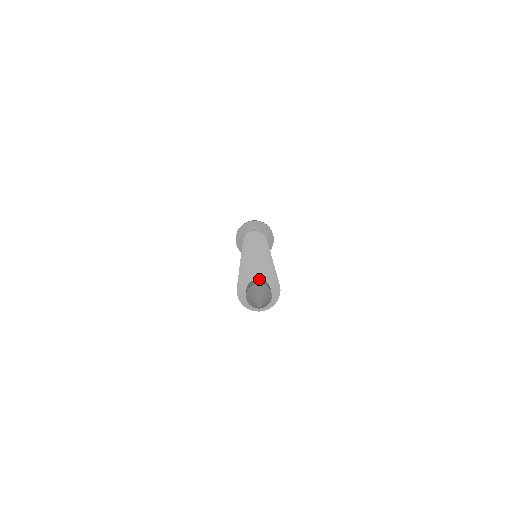
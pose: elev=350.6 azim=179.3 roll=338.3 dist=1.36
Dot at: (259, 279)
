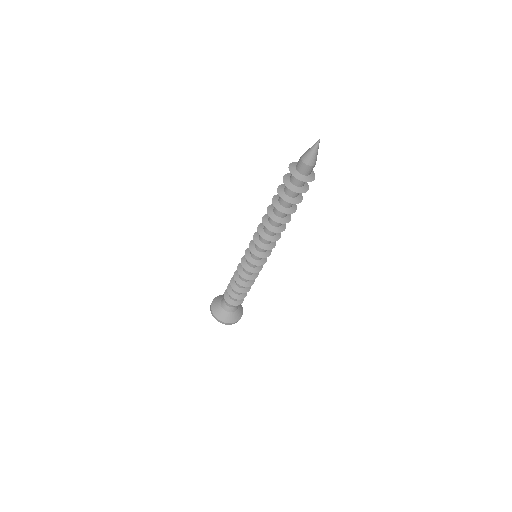
Dot at: occluded
